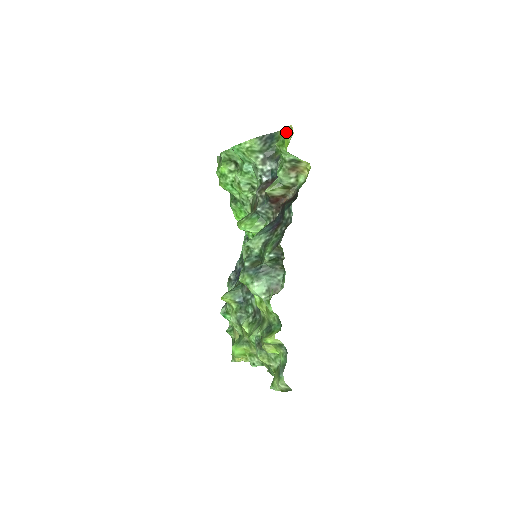
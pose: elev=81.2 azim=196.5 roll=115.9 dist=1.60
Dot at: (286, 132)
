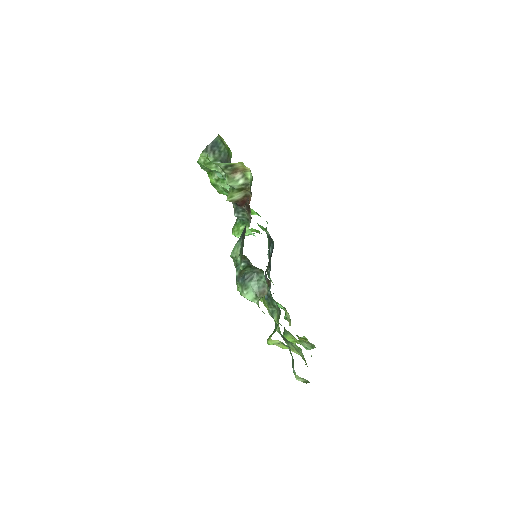
Dot at: occluded
